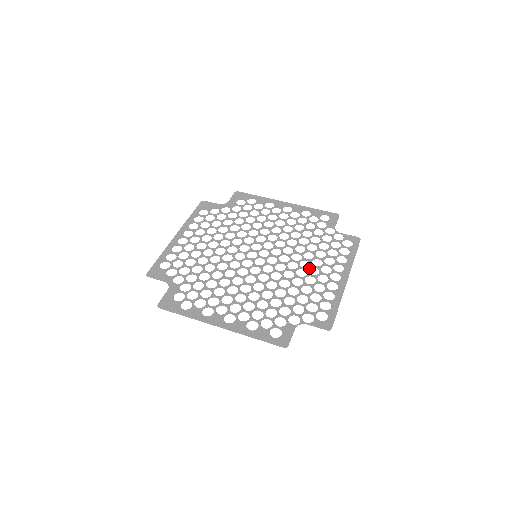
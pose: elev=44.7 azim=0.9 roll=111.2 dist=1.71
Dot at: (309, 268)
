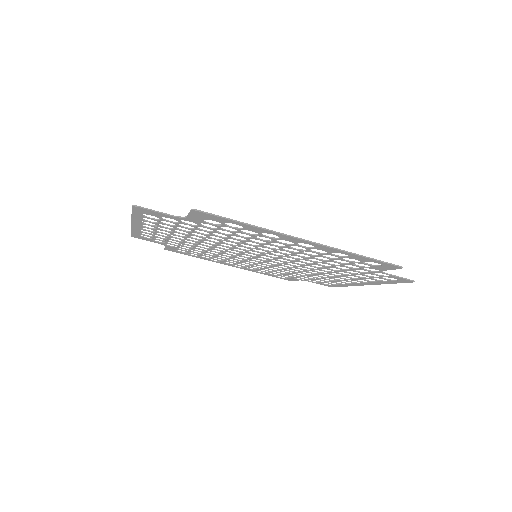
Dot at: (322, 273)
